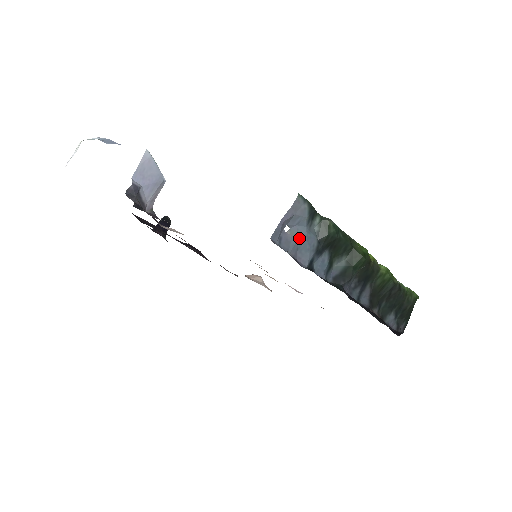
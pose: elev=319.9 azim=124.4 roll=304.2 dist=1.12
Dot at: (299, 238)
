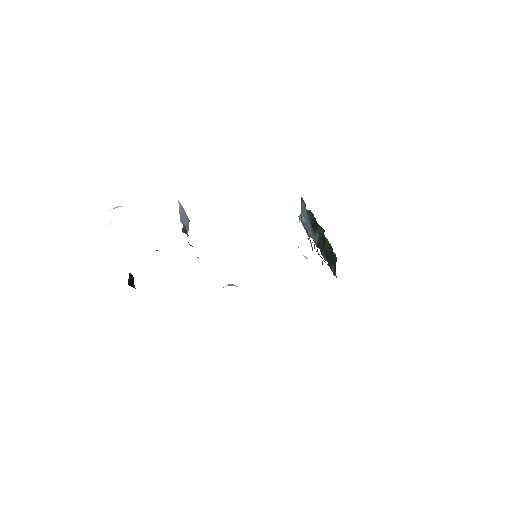
Dot at: (306, 222)
